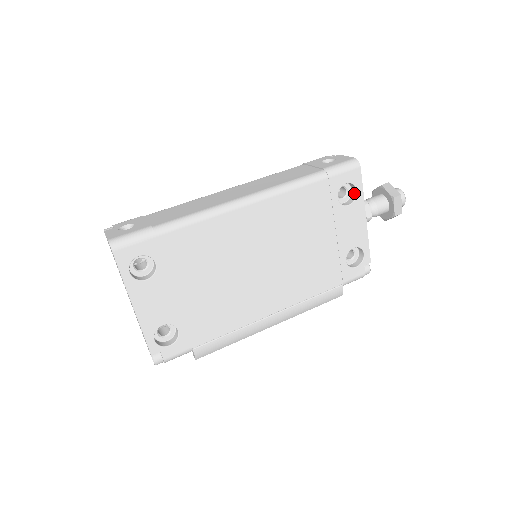
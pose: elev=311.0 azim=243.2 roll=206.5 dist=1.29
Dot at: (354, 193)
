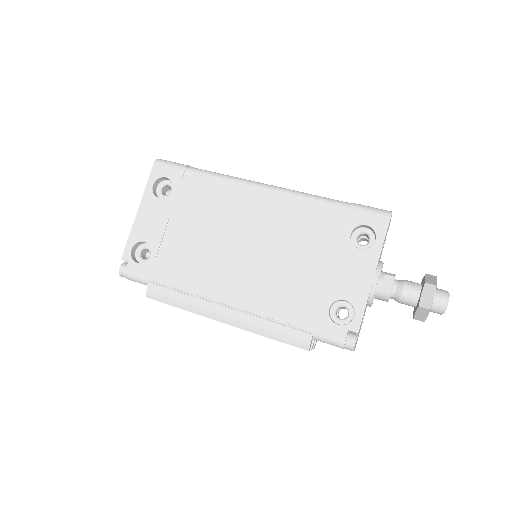
Dot at: (374, 243)
